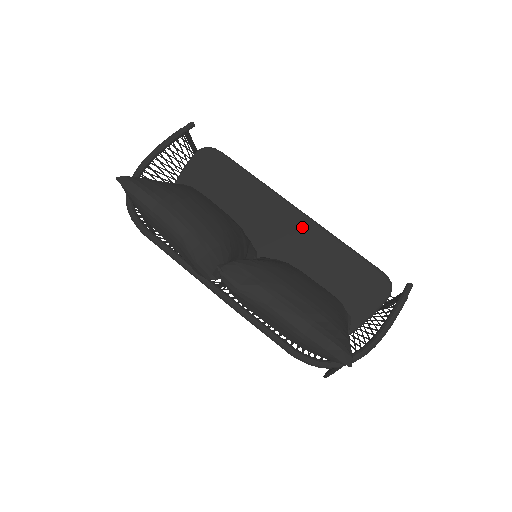
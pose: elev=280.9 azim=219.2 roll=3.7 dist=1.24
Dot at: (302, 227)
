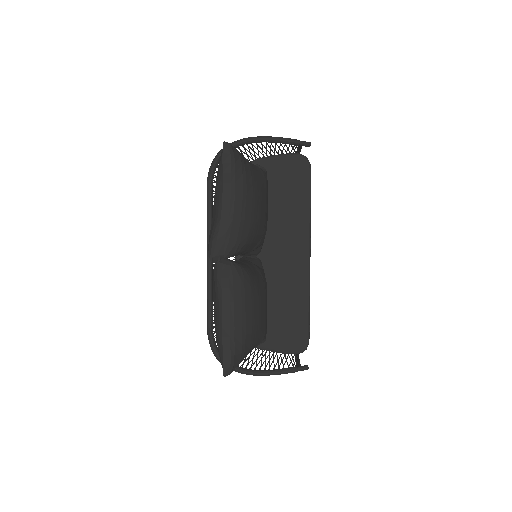
Dot at: (300, 268)
